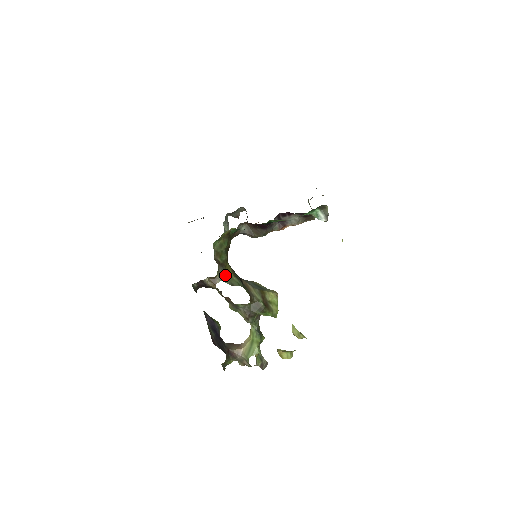
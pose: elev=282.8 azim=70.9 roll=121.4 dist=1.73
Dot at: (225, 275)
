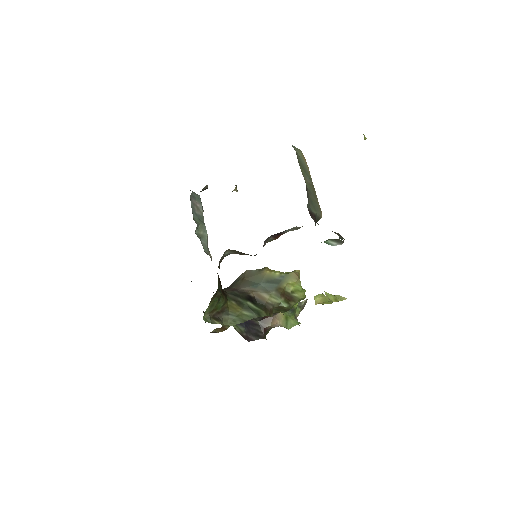
Dot at: (232, 317)
